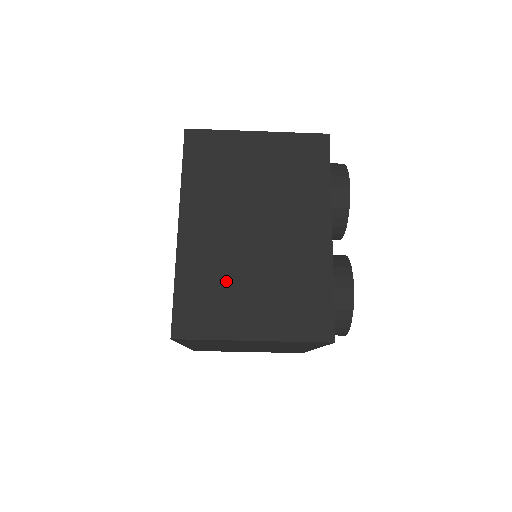
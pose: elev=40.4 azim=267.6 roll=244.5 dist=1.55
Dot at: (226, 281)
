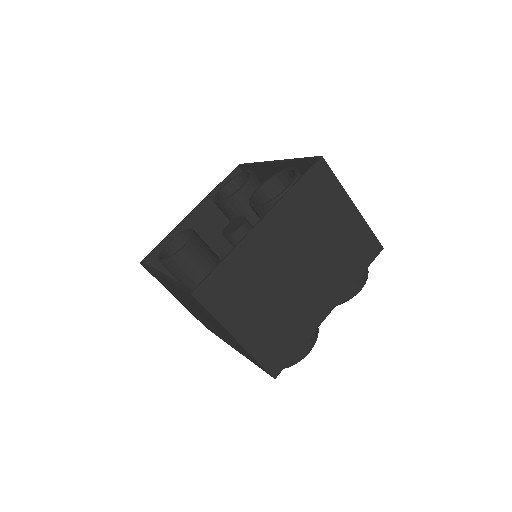
Dot at: (255, 286)
